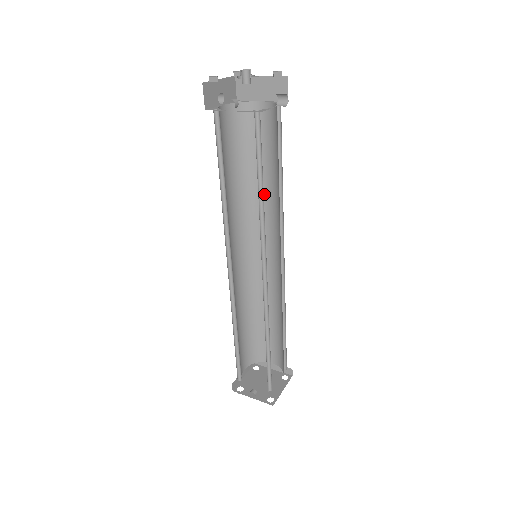
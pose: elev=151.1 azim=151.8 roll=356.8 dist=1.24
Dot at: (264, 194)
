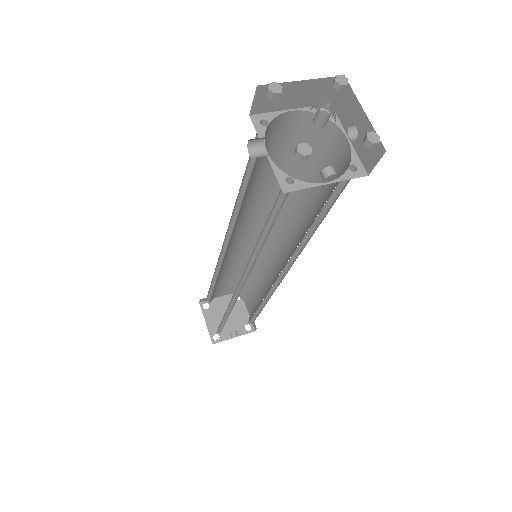
Dot at: (258, 195)
